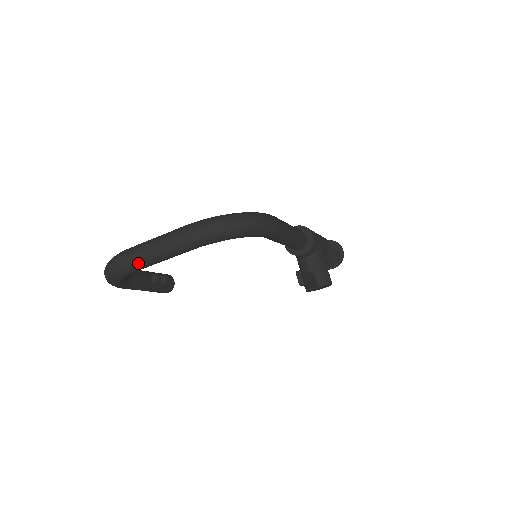
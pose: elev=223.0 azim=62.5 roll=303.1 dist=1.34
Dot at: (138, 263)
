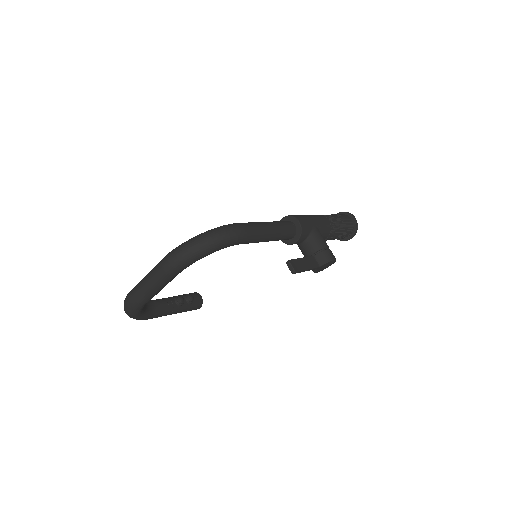
Dot at: (140, 299)
